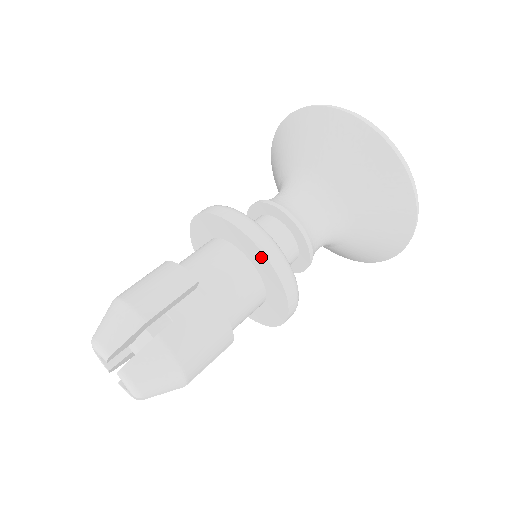
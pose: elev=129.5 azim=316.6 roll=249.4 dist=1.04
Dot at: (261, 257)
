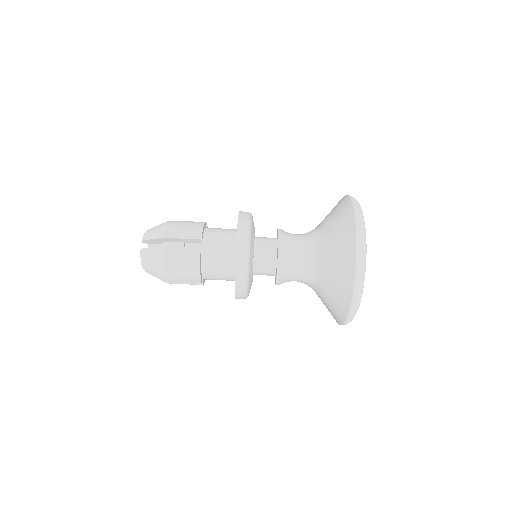
Dot at: (236, 251)
